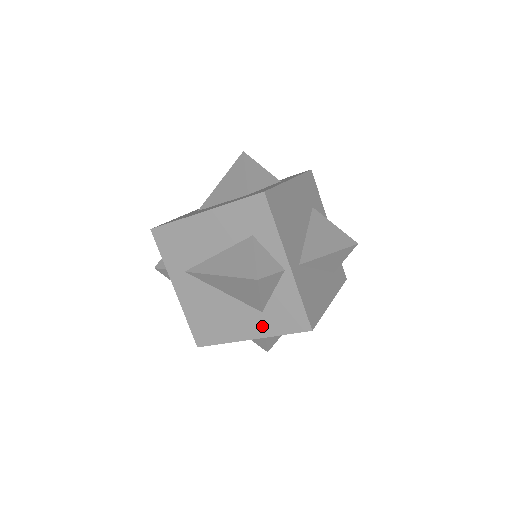
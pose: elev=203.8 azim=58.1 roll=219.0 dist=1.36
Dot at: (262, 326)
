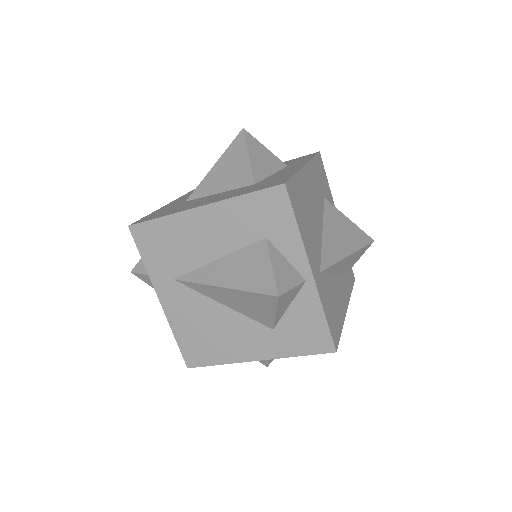
Dot at: (272, 346)
